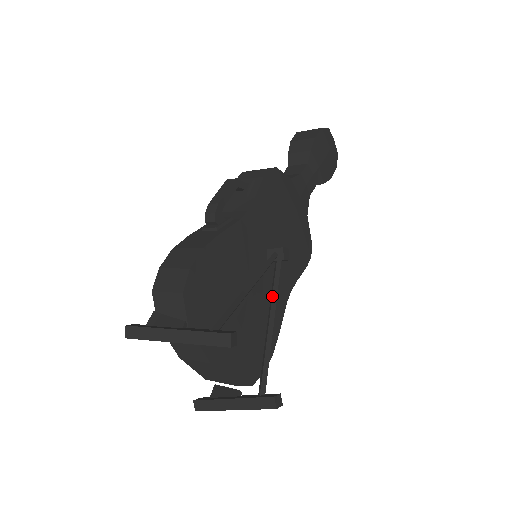
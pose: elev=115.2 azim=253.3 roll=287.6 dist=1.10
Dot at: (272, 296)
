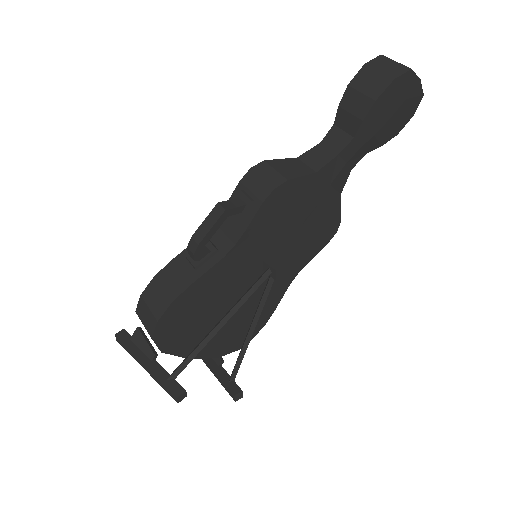
Dot at: (258, 308)
